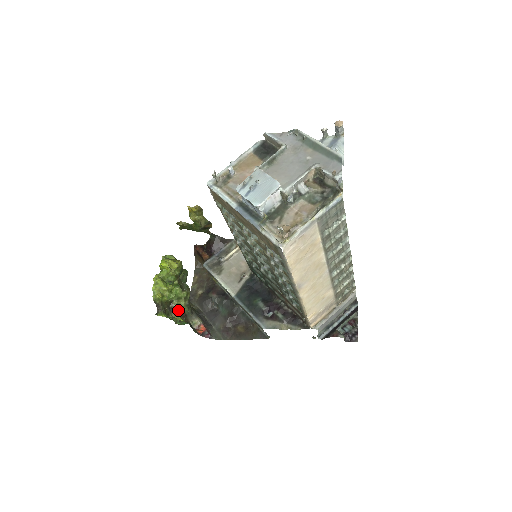
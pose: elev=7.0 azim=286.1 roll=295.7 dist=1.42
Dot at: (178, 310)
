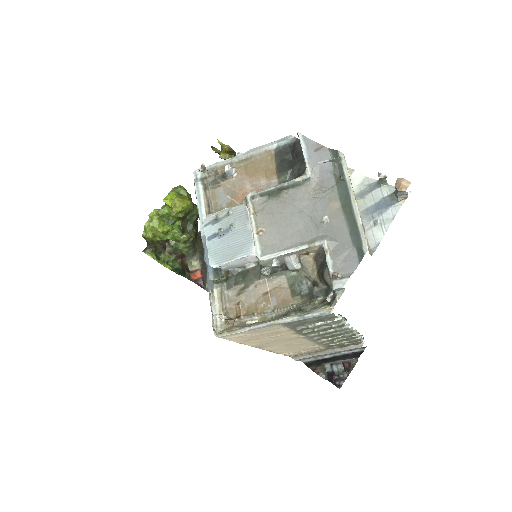
Dot at: (174, 250)
